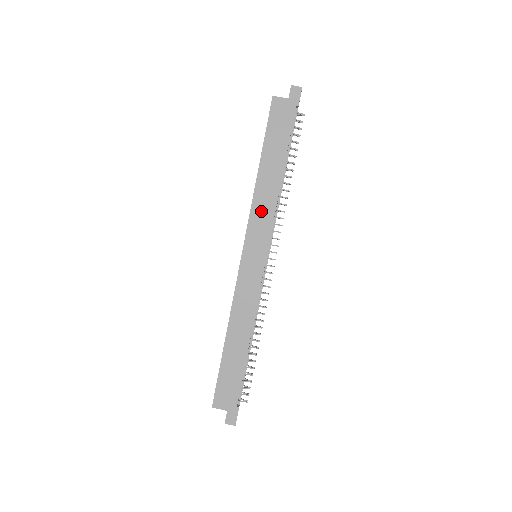
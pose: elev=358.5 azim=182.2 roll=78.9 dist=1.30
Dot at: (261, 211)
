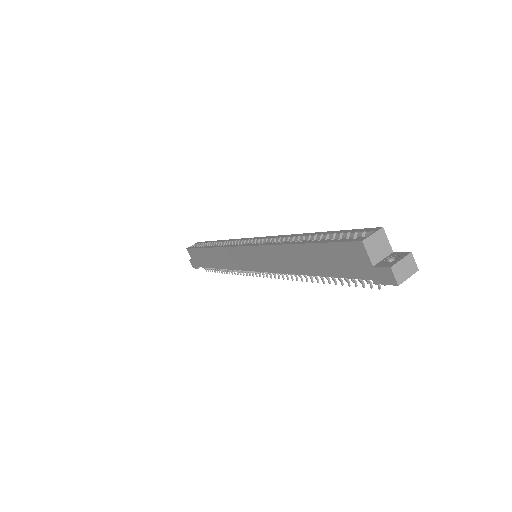
Dot at: (271, 257)
